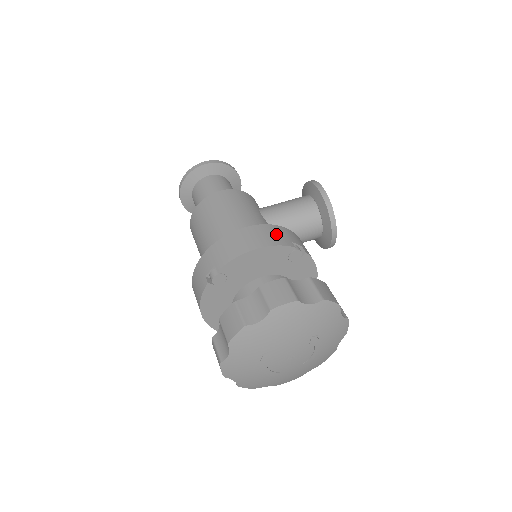
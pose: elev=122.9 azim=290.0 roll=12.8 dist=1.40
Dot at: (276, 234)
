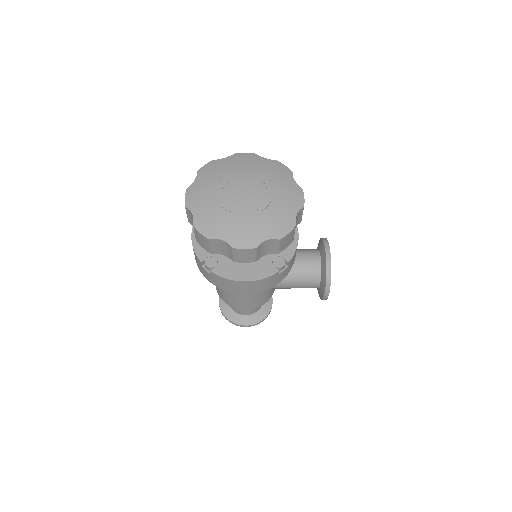
Dot at: occluded
